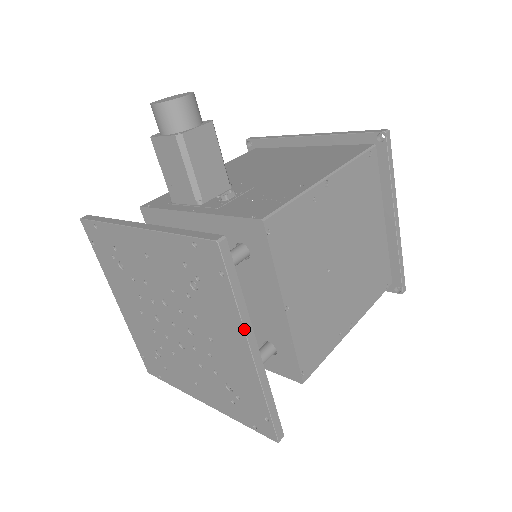
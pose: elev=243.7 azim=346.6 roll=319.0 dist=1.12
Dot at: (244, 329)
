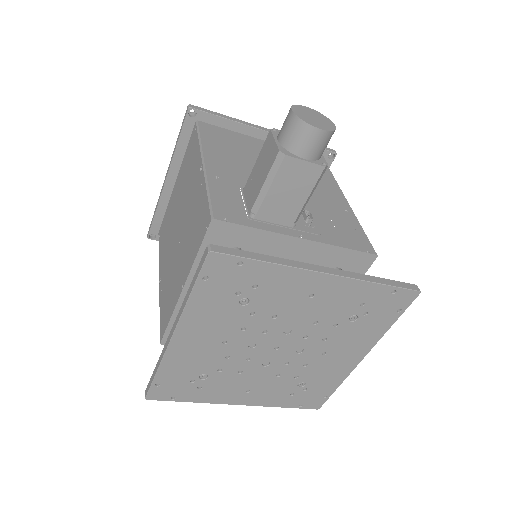
Dot at: occluded
